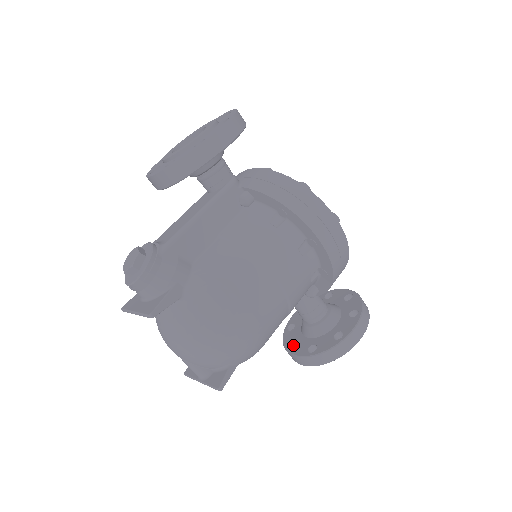
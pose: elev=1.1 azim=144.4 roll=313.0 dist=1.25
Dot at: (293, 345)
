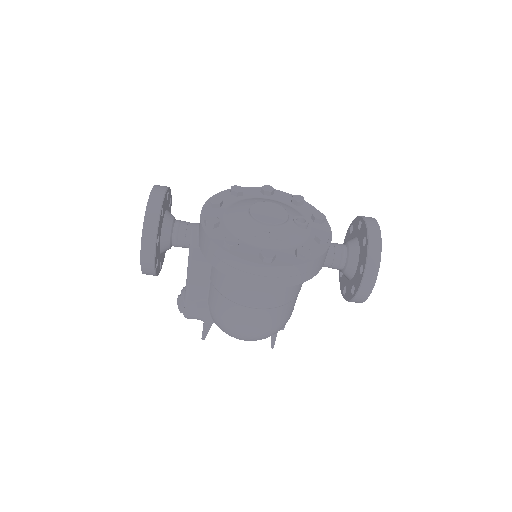
Dot at: occluded
